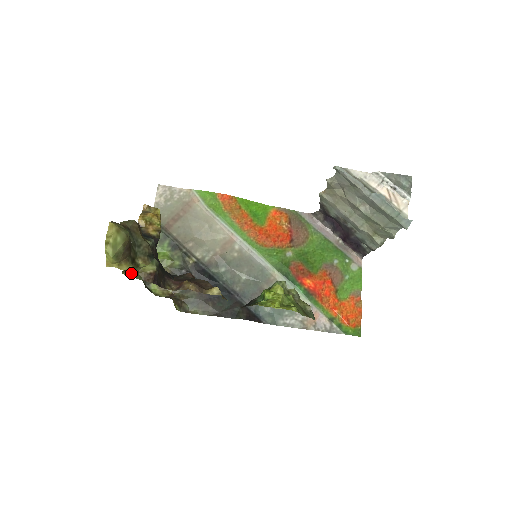
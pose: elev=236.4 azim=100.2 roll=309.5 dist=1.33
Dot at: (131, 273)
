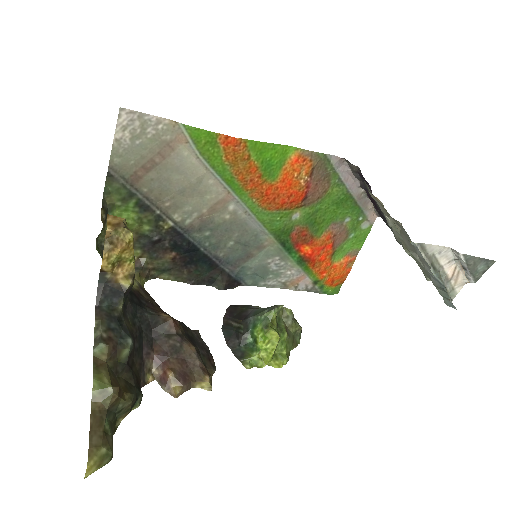
Dot at: occluded
